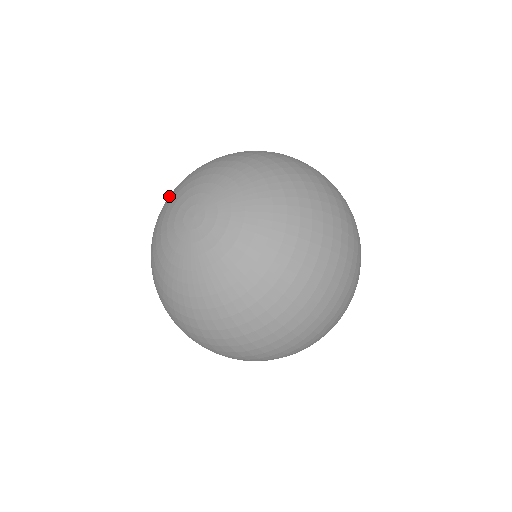
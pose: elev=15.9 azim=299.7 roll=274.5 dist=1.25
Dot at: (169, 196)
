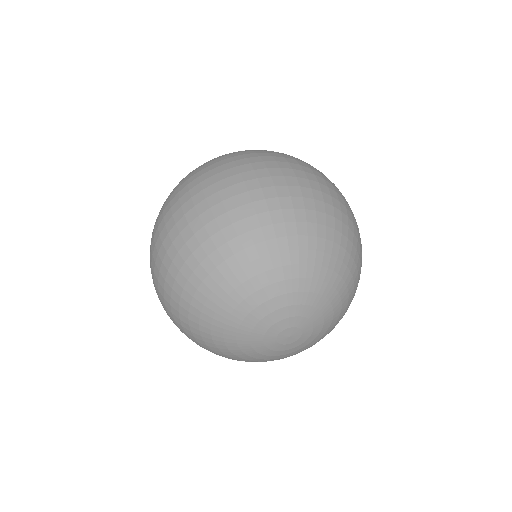
Dot at: occluded
